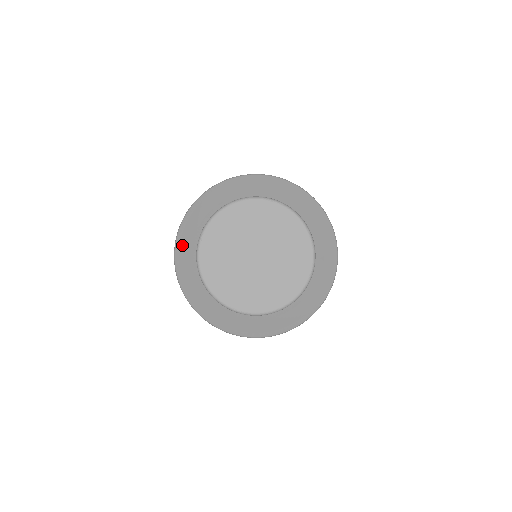
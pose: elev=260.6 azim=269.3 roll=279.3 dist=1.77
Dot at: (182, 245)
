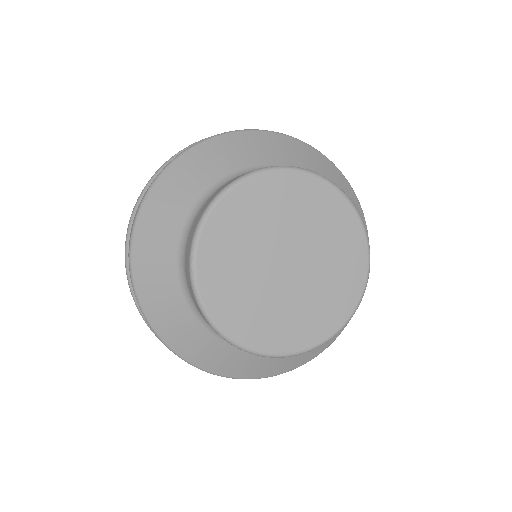
Dot at: (147, 278)
